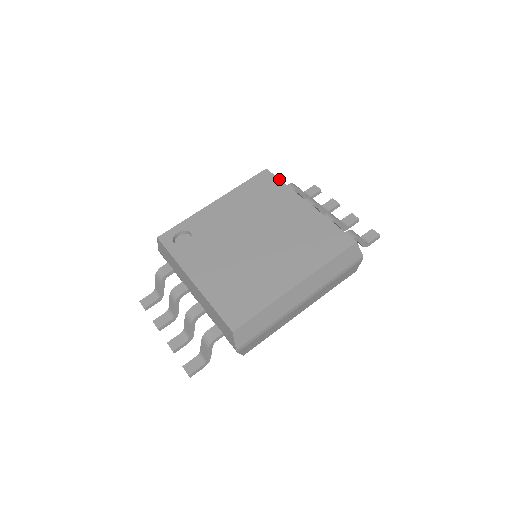
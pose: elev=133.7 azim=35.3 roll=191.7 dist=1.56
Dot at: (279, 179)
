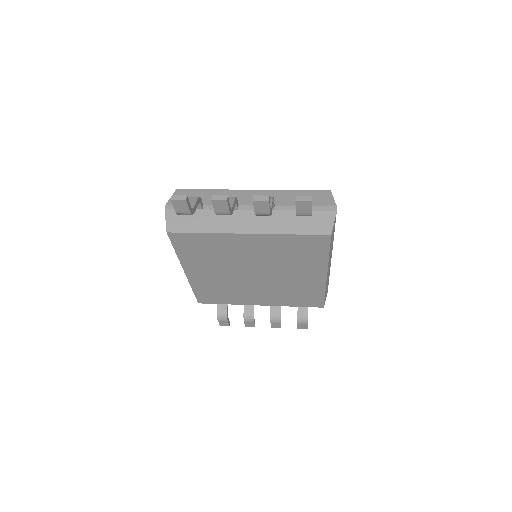
Dot at: occluded
